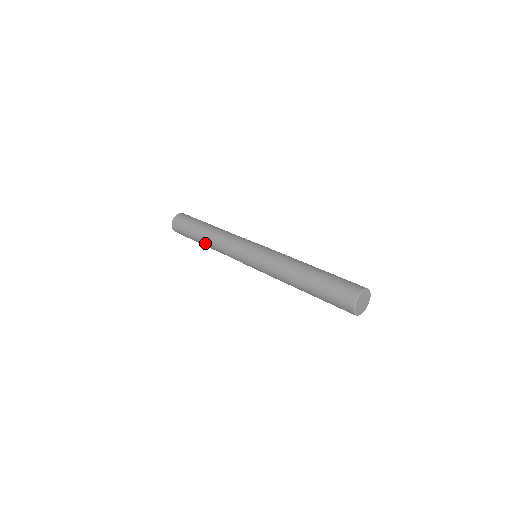
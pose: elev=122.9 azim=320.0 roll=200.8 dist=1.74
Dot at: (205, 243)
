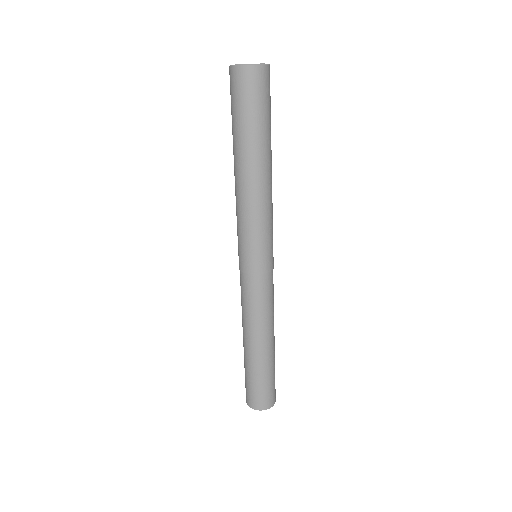
Dot at: occluded
